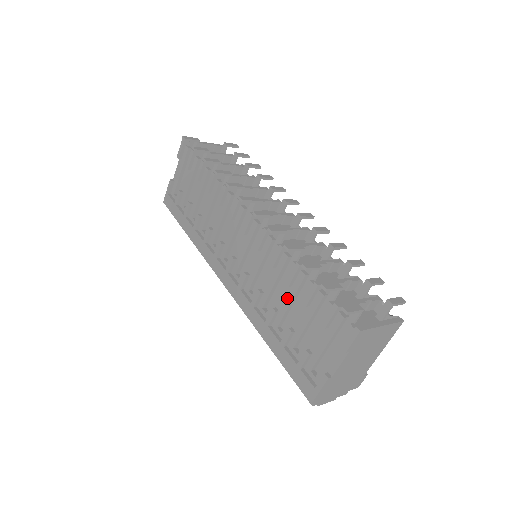
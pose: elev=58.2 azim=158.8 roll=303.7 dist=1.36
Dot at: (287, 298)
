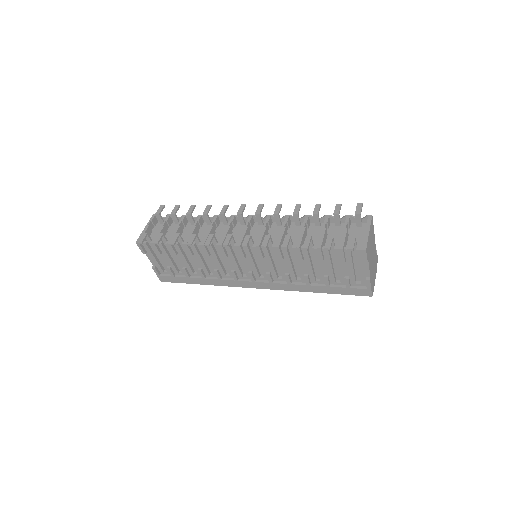
Dot at: (307, 265)
